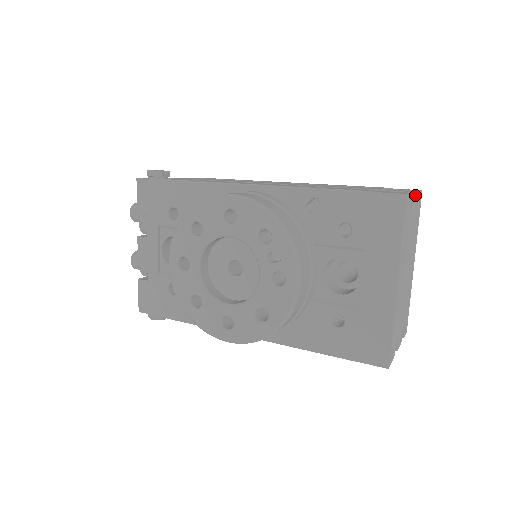
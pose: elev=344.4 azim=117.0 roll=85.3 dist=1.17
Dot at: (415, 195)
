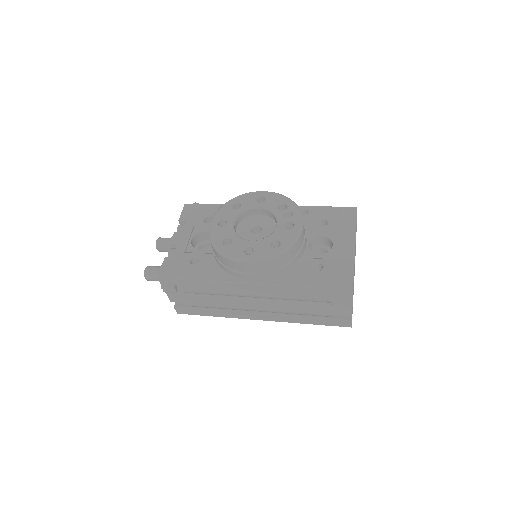
Dot at: occluded
